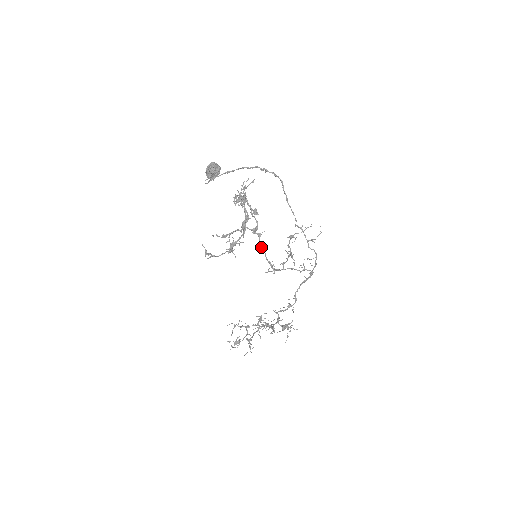
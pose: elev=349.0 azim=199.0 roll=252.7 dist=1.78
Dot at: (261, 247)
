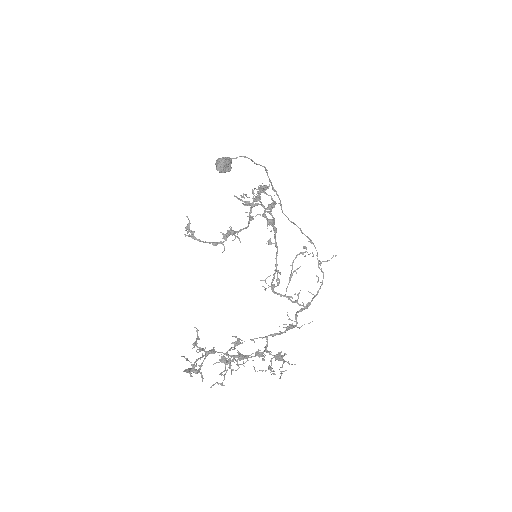
Dot at: occluded
